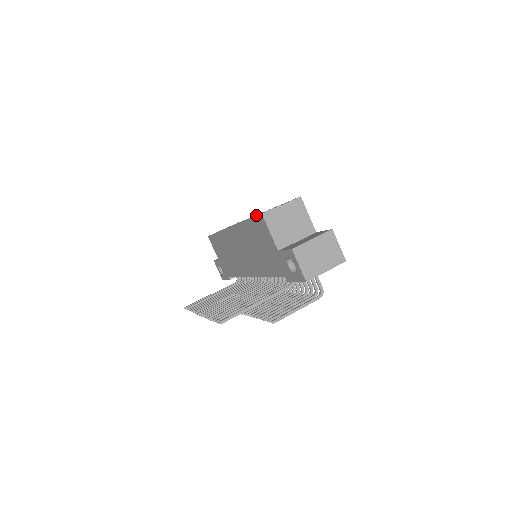
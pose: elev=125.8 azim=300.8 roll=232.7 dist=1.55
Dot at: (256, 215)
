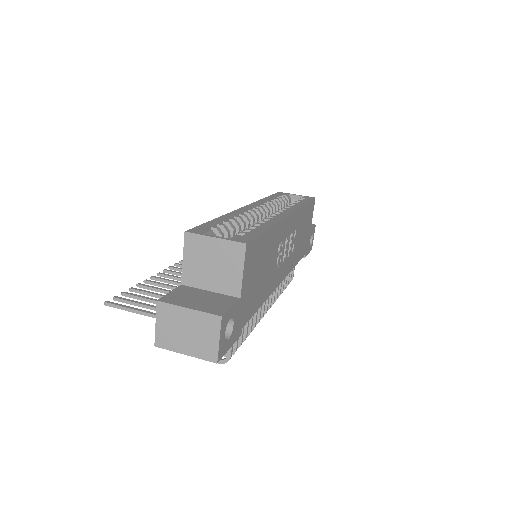
Dot at: (275, 214)
